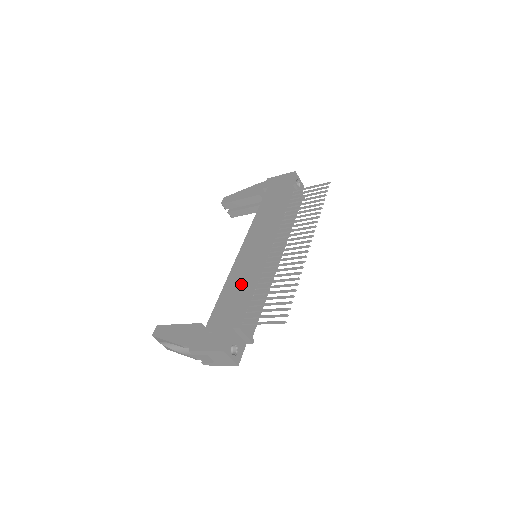
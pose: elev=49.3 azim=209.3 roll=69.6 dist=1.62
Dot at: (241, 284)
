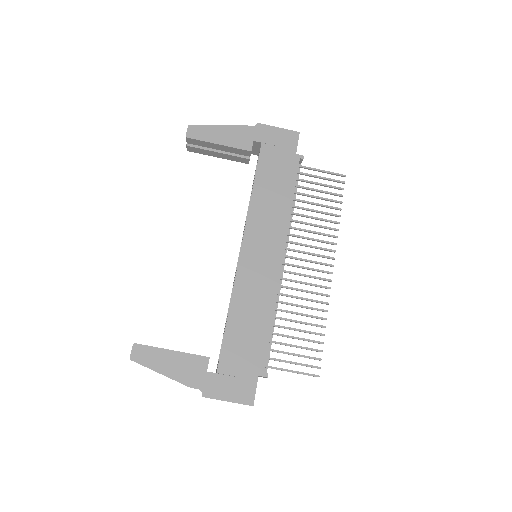
Dot at: (256, 310)
